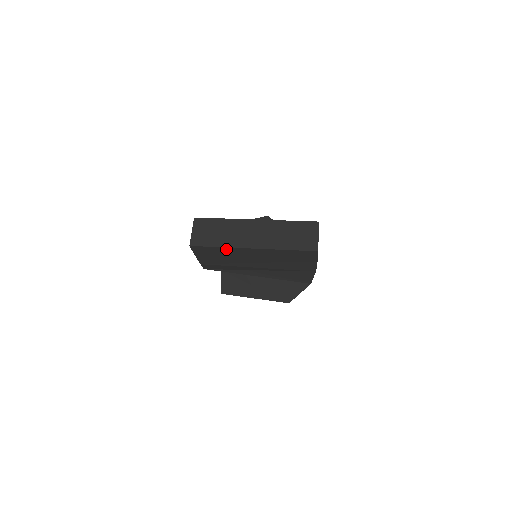
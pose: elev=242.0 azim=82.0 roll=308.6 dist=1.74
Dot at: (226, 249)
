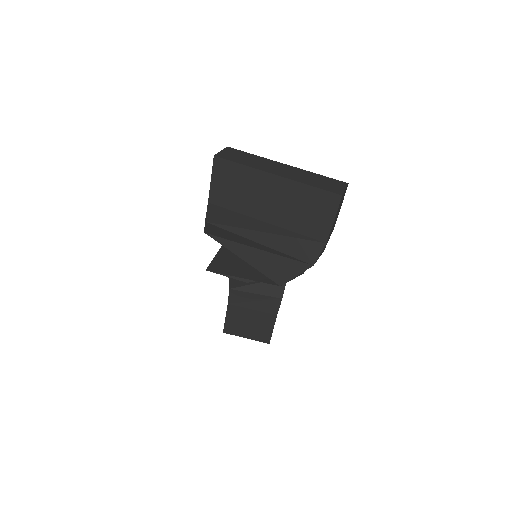
Dot at: (248, 171)
